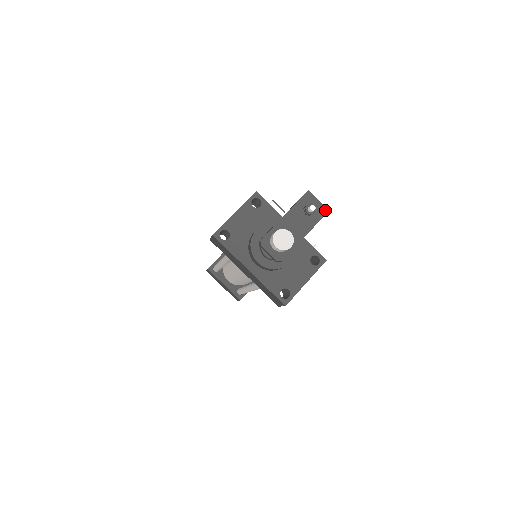
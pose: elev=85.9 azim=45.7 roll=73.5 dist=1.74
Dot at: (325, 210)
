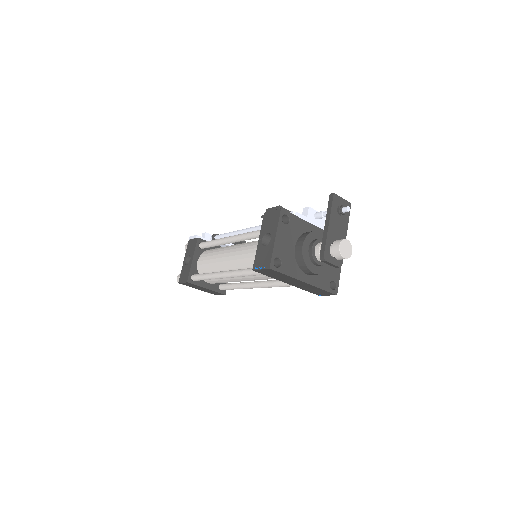
Dot at: (349, 204)
